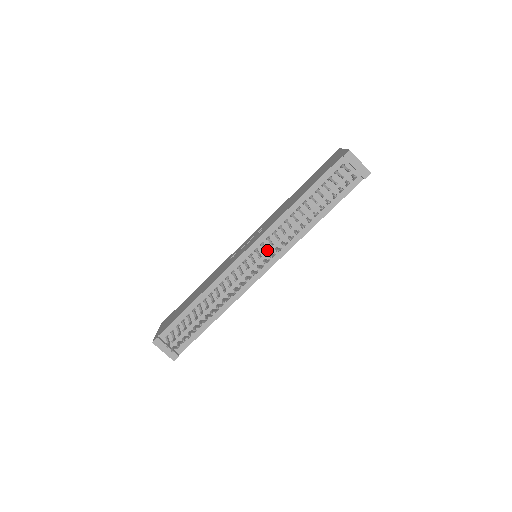
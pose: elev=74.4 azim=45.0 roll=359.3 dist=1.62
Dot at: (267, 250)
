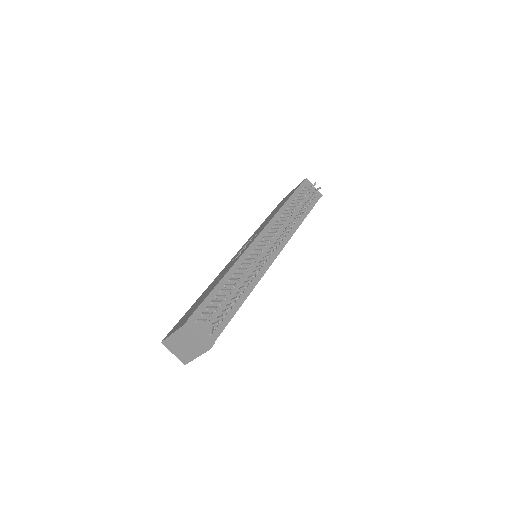
Dot at: occluded
